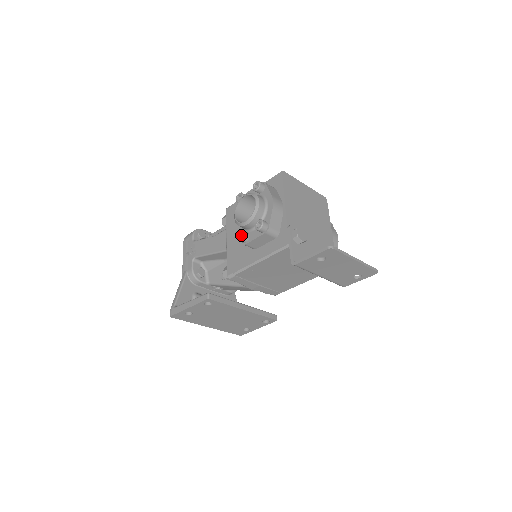
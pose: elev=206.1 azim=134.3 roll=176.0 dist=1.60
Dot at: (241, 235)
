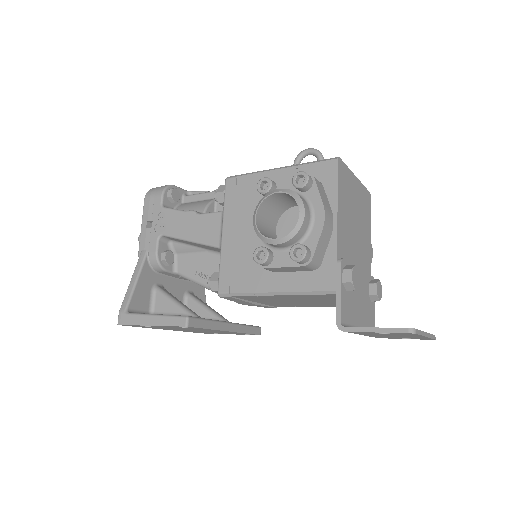
Dot at: (260, 252)
